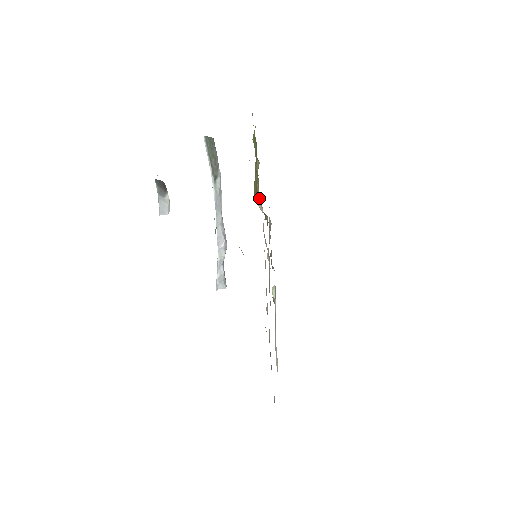
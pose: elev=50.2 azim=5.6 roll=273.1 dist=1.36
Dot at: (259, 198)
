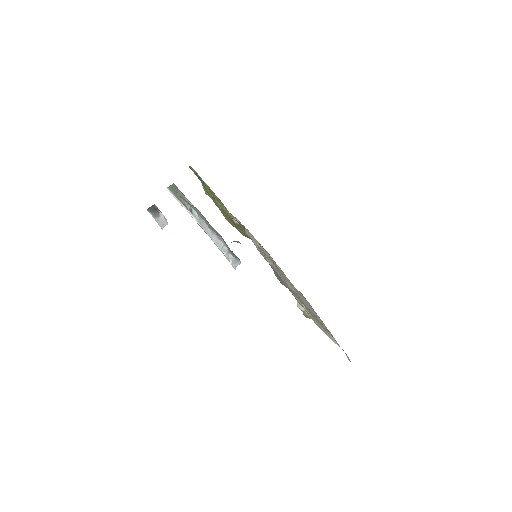
Dot at: (231, 216)
